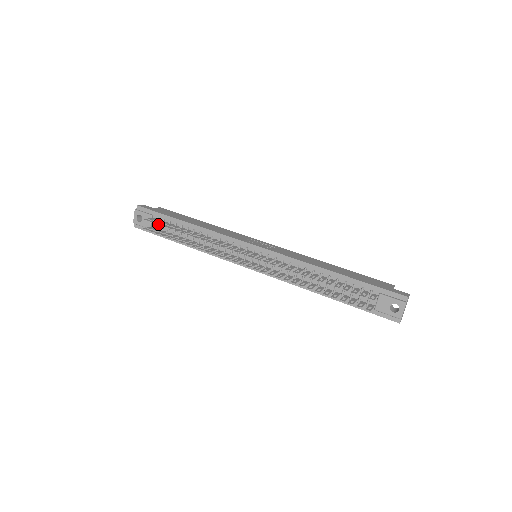
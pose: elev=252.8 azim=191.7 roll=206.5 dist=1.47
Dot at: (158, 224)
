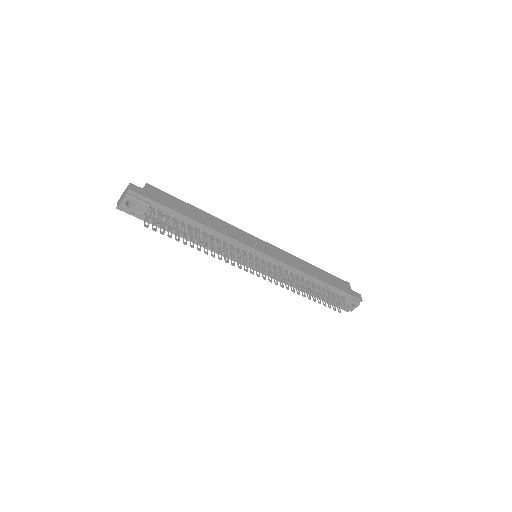
Dot at: (169, 227)
